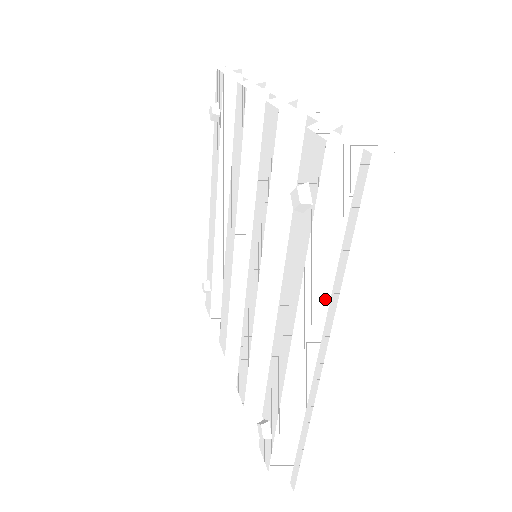
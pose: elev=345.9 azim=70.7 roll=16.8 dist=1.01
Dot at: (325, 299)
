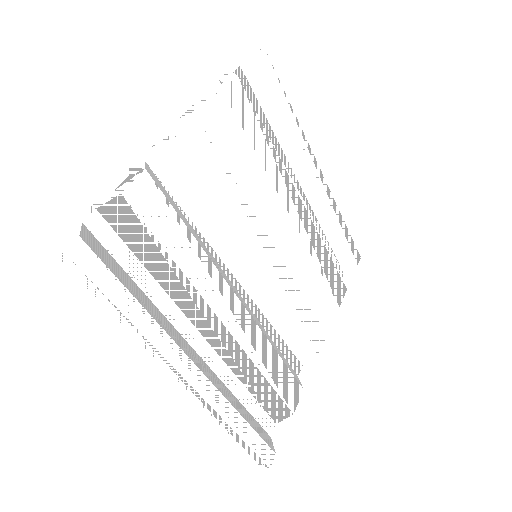
Dot at: occluded
